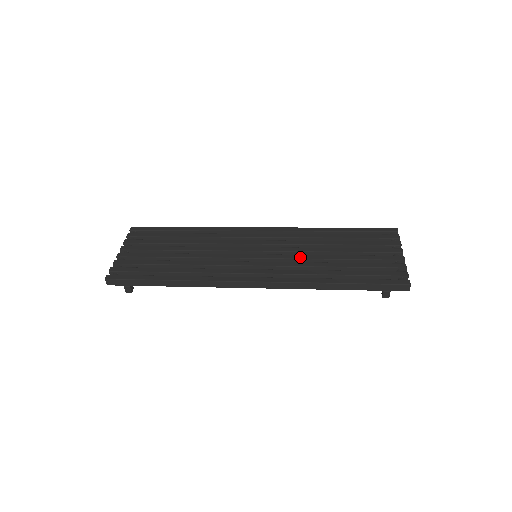
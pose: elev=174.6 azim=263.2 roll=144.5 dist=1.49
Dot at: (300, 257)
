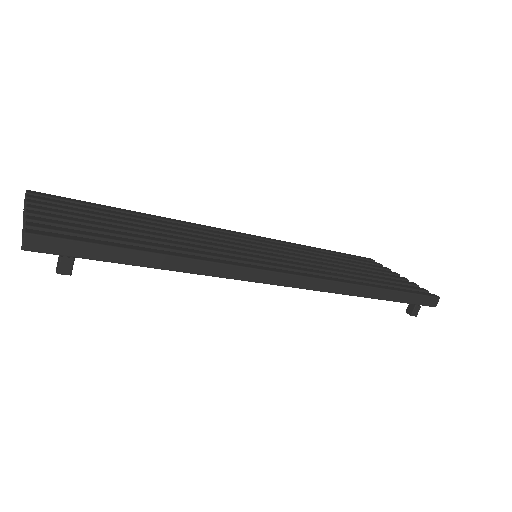
Dot at: (314, 262)
